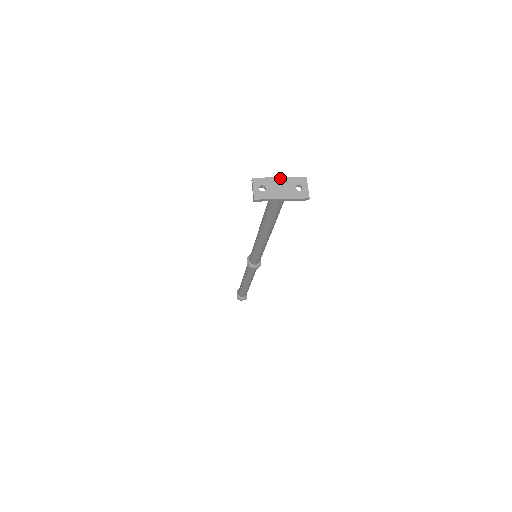
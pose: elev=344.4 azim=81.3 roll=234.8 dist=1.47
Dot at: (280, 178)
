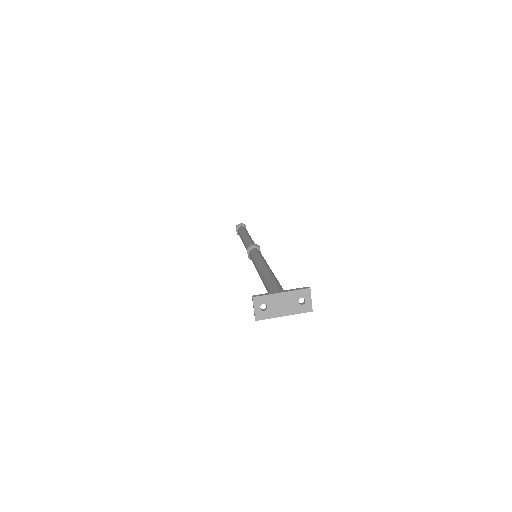
Dot at: (282, 293)
